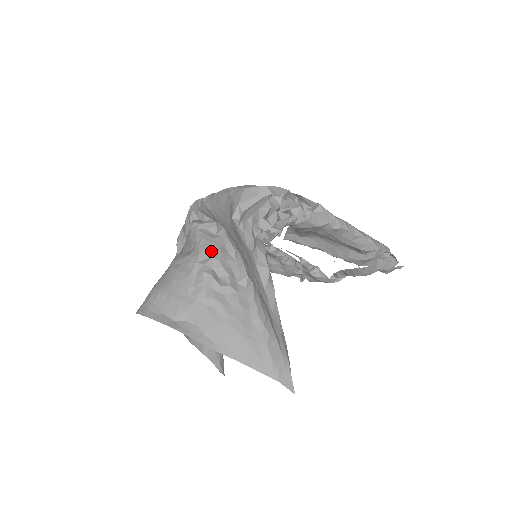
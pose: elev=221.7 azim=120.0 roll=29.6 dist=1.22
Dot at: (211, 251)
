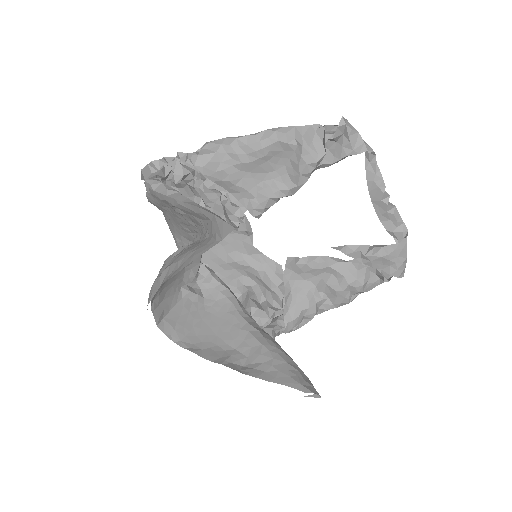
Dot at: occluded
